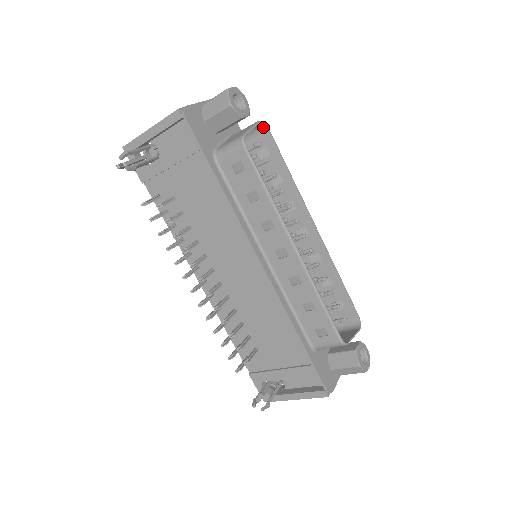
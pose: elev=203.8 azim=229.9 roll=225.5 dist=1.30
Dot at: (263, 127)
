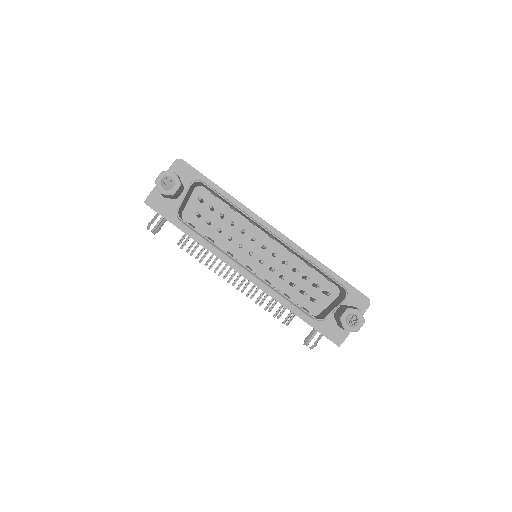
Dot at: (199, 182)
